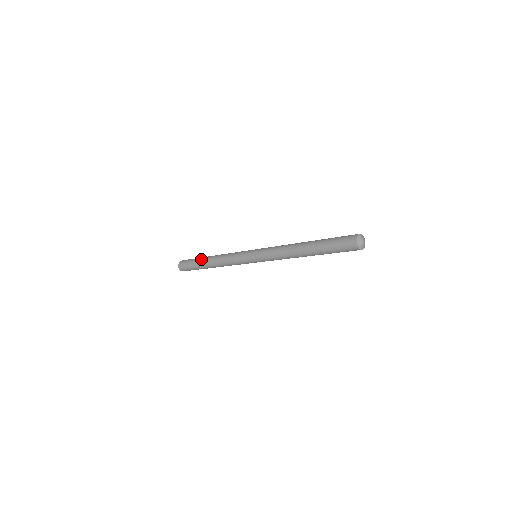
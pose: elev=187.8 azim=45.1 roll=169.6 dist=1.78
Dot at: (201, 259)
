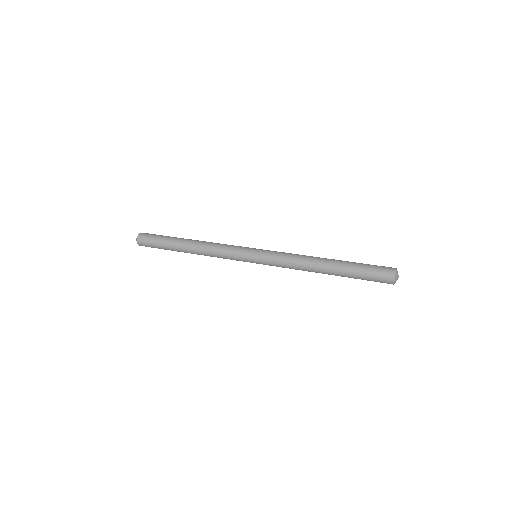
Dot at: (174, 249)
